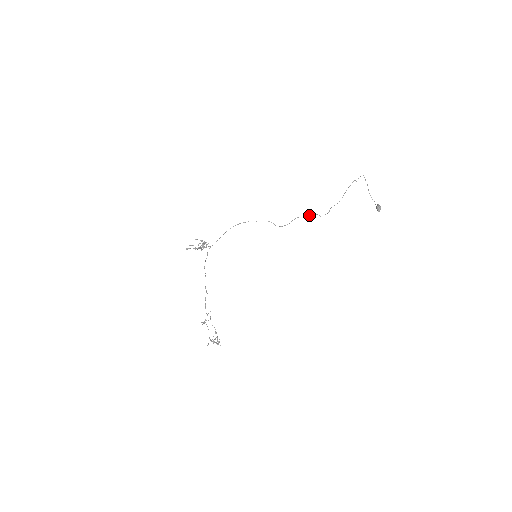
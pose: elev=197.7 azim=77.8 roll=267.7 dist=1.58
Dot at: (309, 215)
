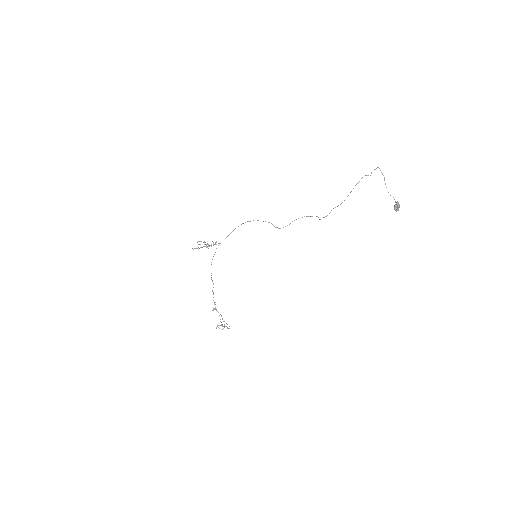
Dot at: (310, 216)
